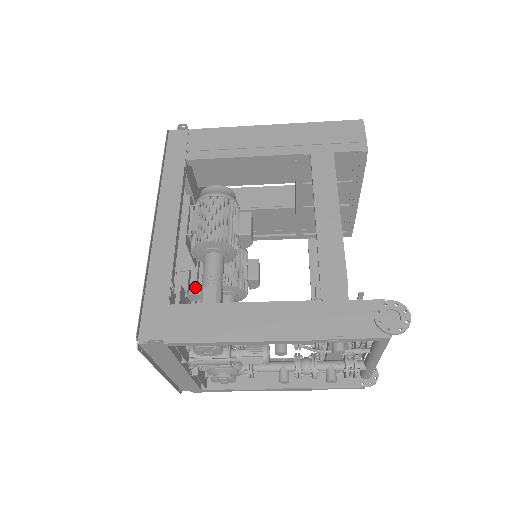
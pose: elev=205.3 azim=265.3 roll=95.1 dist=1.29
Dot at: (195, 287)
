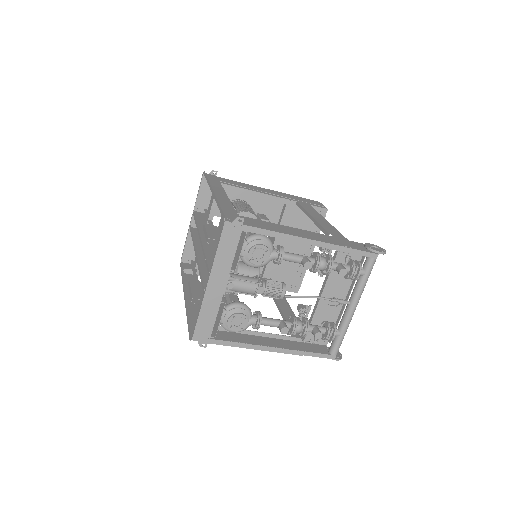
Dot at: occluded
